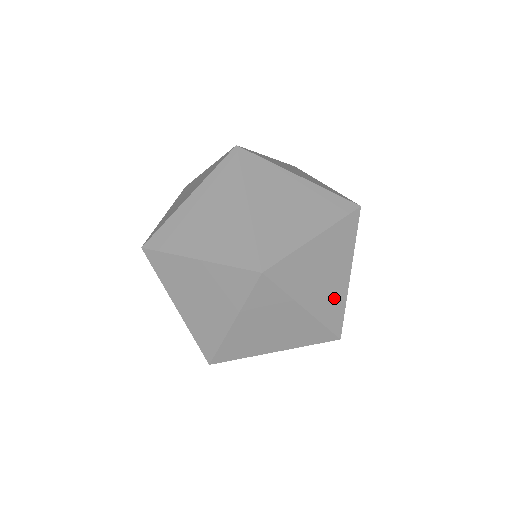
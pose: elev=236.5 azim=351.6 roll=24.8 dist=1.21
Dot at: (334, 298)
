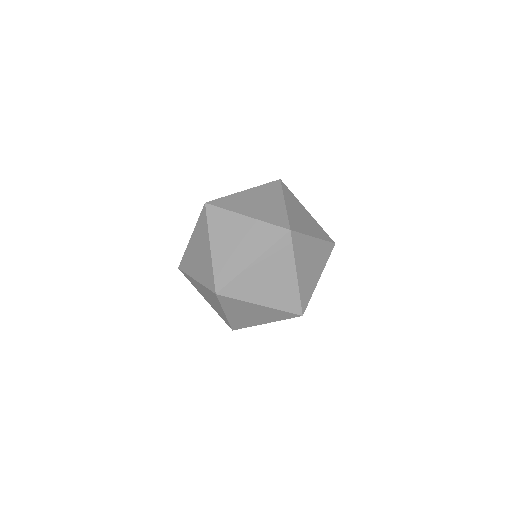
Dot at: (246, 322)
